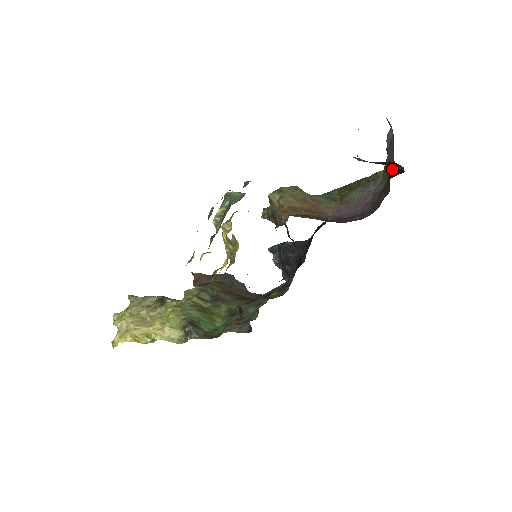
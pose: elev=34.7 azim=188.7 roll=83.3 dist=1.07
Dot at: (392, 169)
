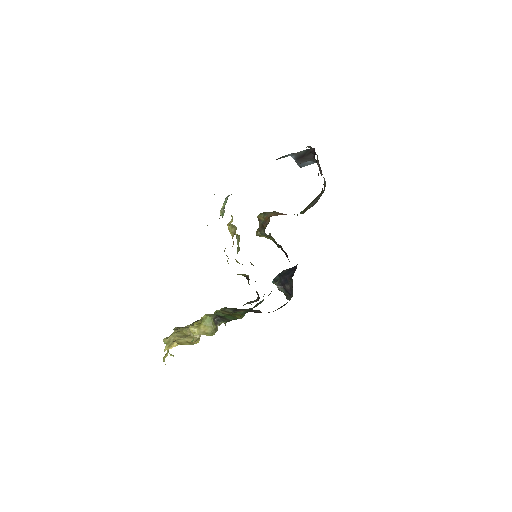
Dot at: occluded
